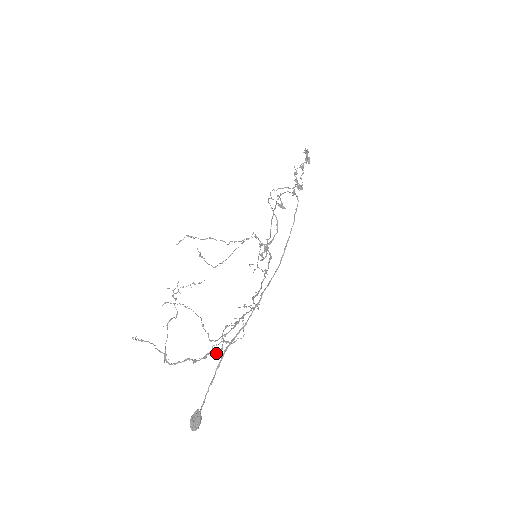
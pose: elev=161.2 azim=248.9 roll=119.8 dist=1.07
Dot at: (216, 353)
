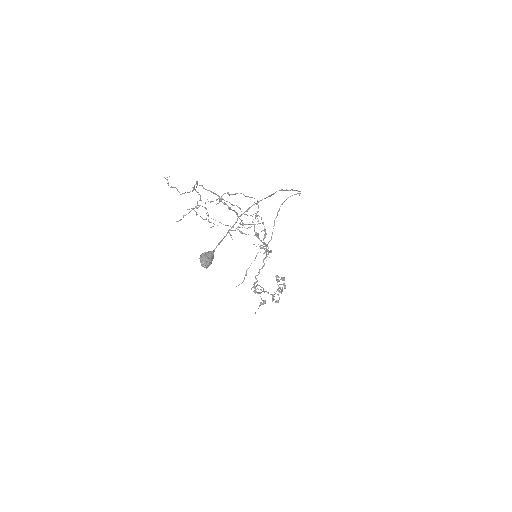
Dot at: (237, 216)
